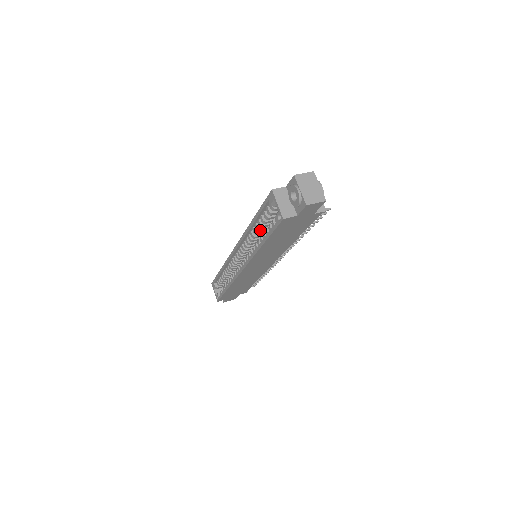
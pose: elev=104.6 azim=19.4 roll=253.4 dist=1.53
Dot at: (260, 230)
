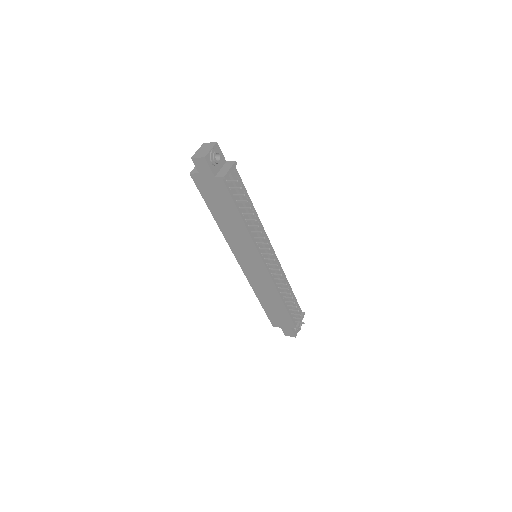
Dot at: occluded
